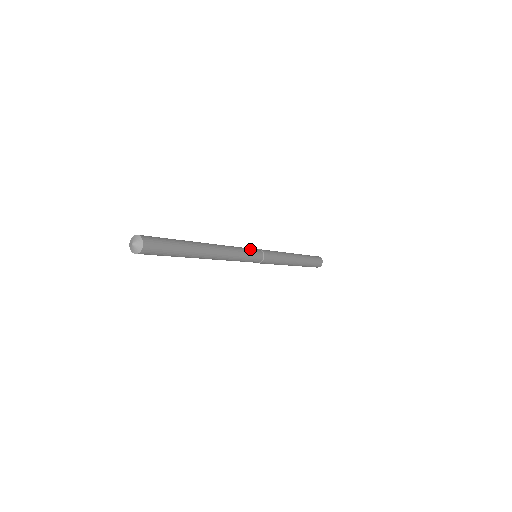
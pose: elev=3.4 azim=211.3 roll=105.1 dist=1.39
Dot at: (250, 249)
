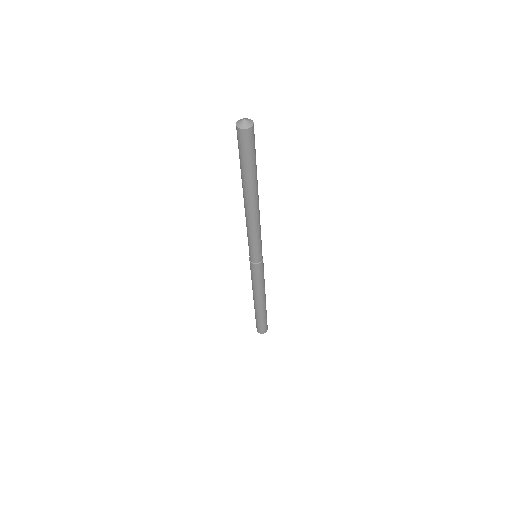
Dot at: occluded
